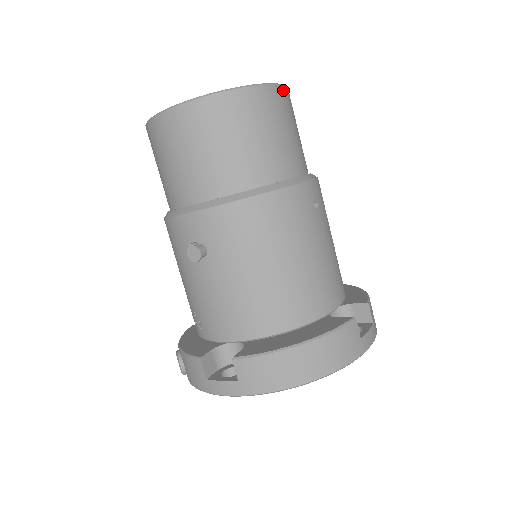
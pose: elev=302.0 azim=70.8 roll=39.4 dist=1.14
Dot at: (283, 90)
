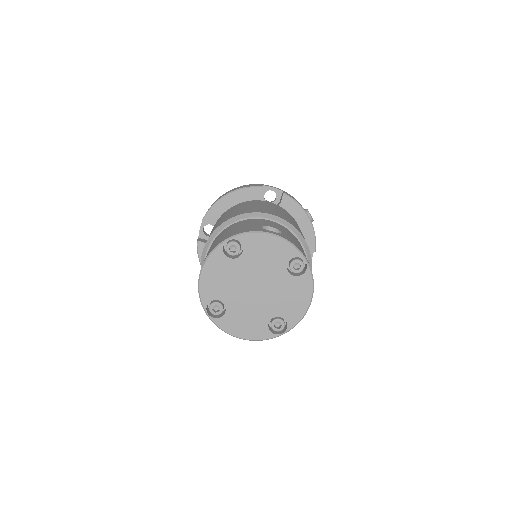
Dot at: (312, 297)
